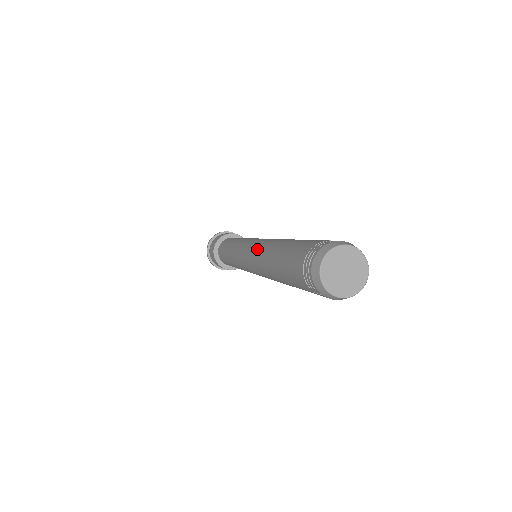
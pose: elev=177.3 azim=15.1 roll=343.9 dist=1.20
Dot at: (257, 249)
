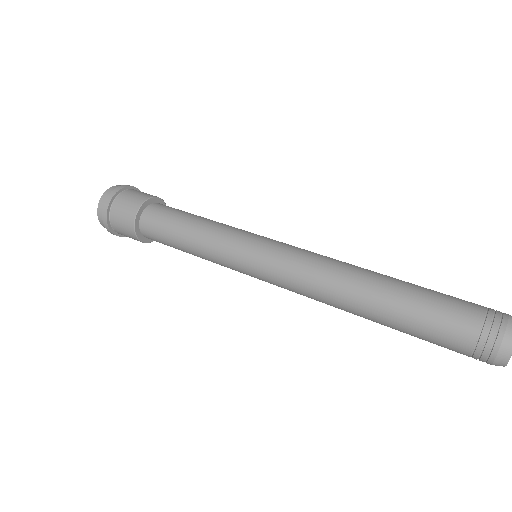
Dot at: (313, 295)
